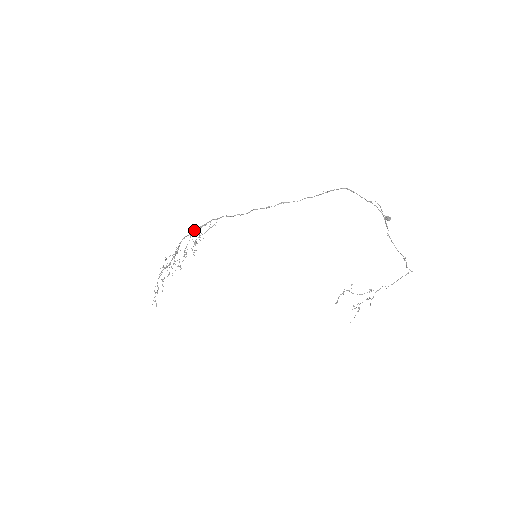
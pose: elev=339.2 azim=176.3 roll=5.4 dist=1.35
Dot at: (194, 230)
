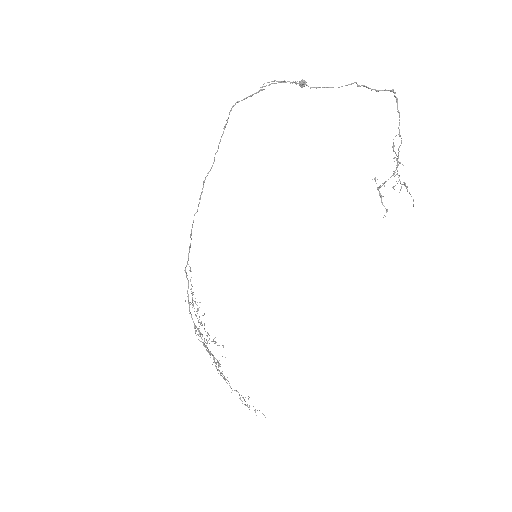
Dot at: (188, 297)
